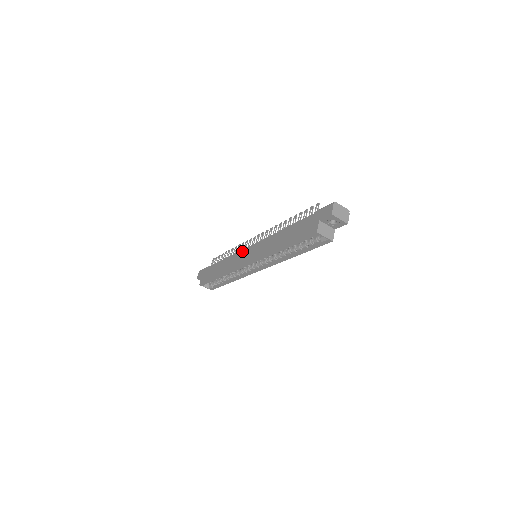
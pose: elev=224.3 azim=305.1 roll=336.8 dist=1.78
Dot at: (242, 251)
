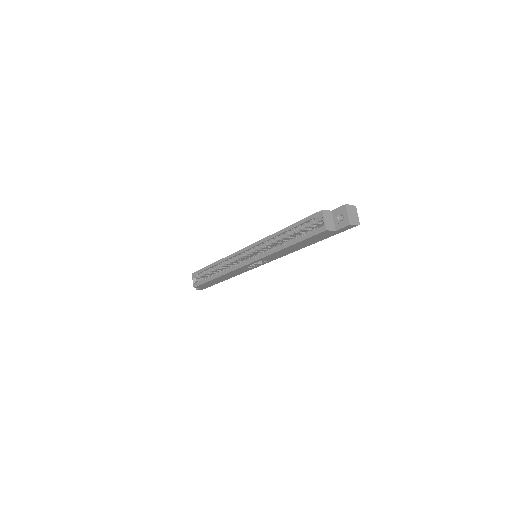
Dot at: occluded
